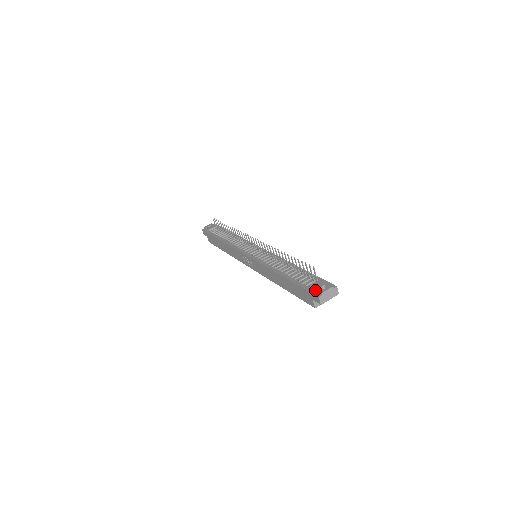
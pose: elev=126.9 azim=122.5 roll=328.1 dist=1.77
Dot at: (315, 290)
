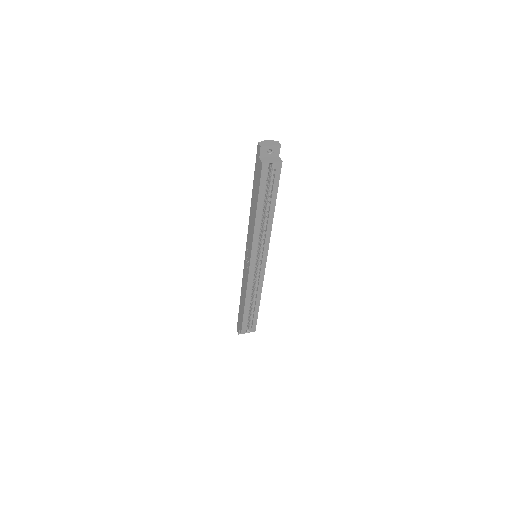
Dot at: occluded
